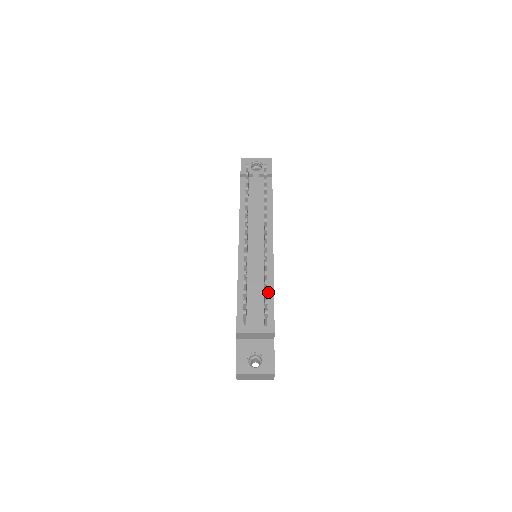
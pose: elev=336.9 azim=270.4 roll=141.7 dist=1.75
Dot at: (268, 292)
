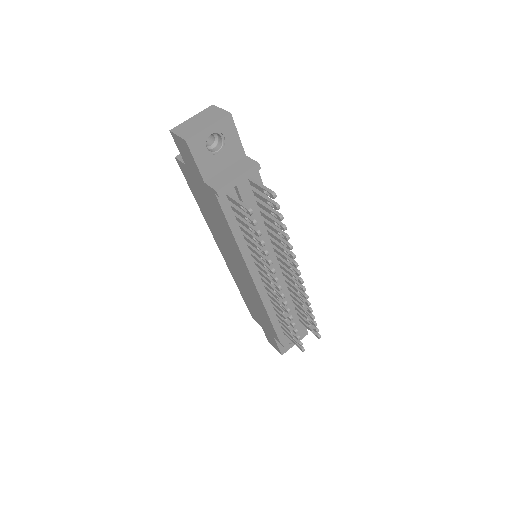
Dot at: occluded
